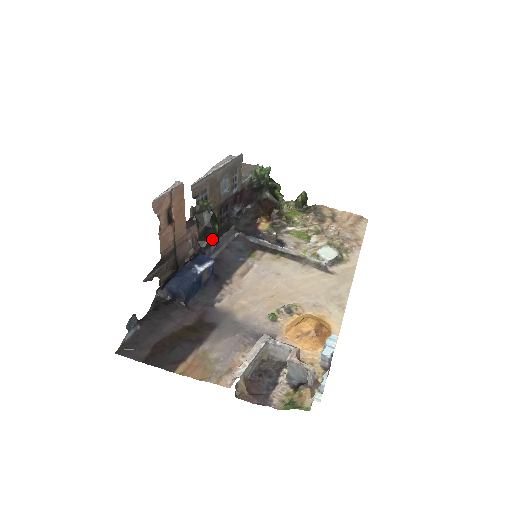
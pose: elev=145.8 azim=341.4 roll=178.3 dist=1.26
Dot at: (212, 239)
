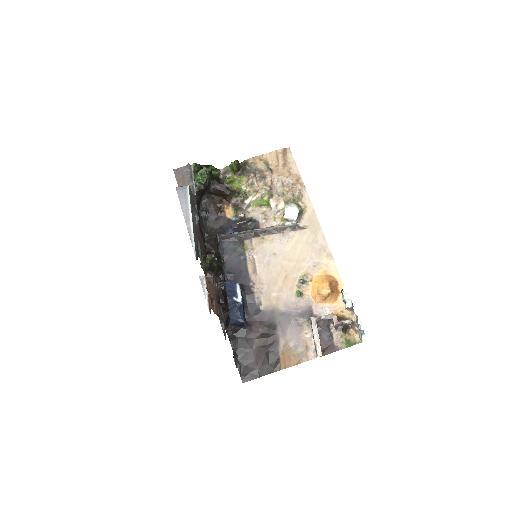
Dot at: occluded
